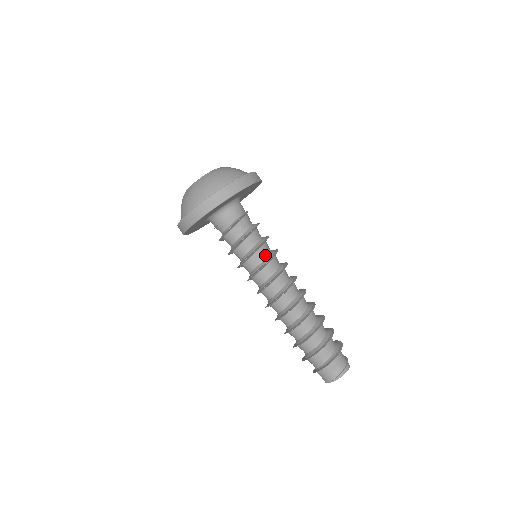
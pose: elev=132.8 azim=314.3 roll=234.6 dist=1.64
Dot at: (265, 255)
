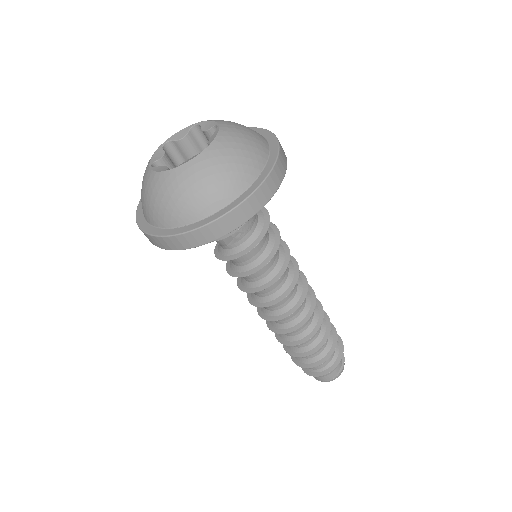
Dot at: (265, 273)
